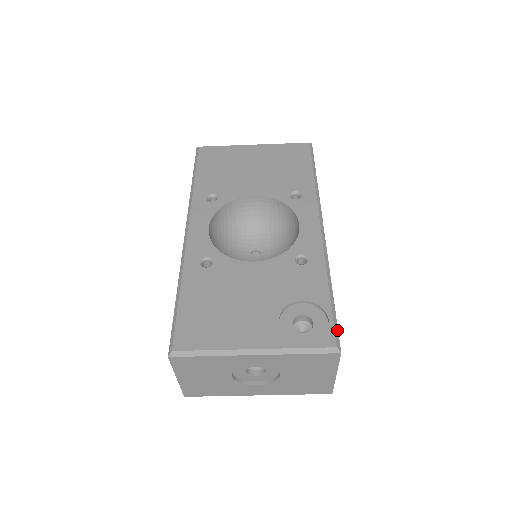
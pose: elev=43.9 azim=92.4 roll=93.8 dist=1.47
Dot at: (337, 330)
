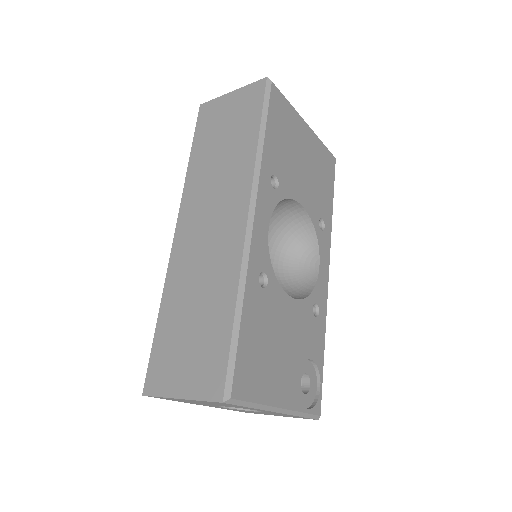
Dot at: (320, 396)
